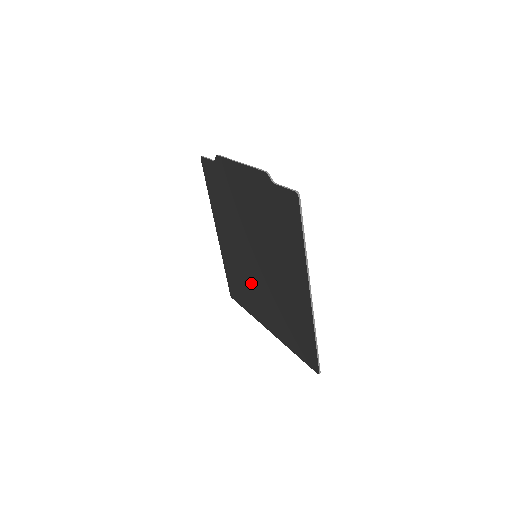
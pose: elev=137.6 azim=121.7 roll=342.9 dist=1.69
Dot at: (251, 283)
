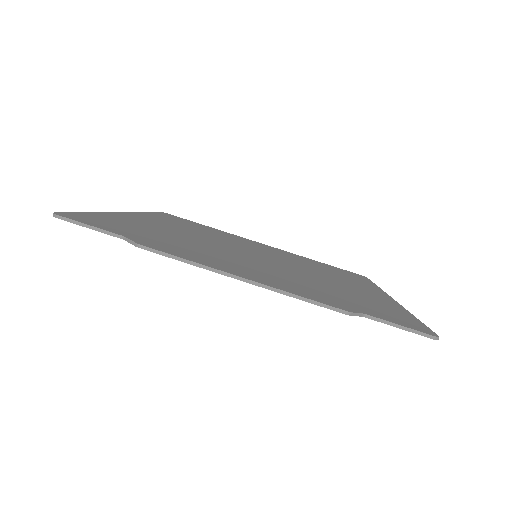
Dot at: occluded
